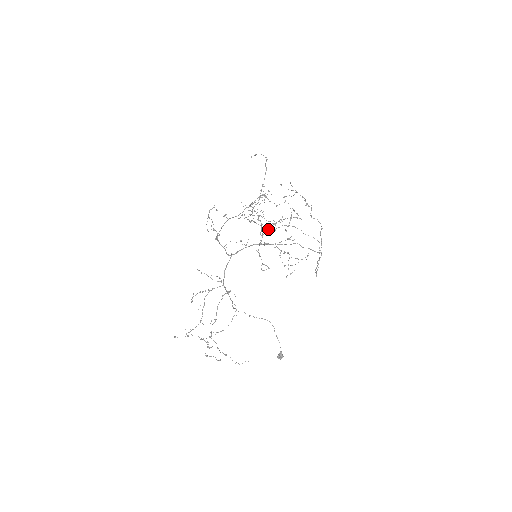
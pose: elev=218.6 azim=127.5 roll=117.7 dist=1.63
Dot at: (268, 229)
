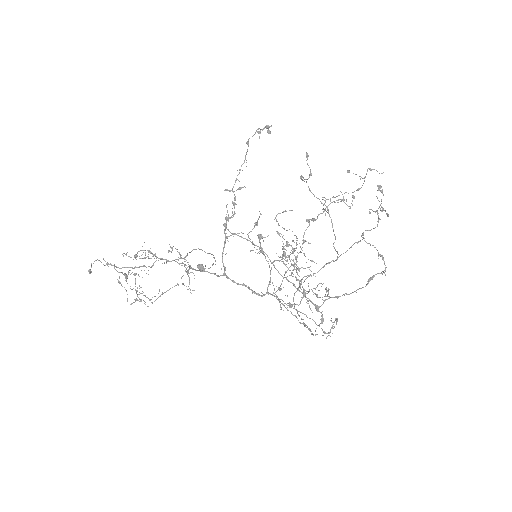
Dot at: occluded
